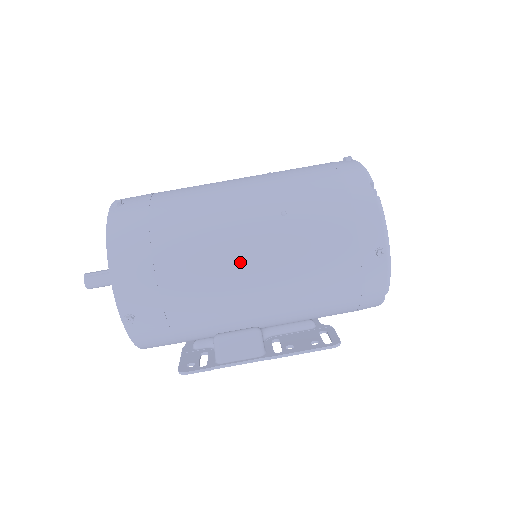
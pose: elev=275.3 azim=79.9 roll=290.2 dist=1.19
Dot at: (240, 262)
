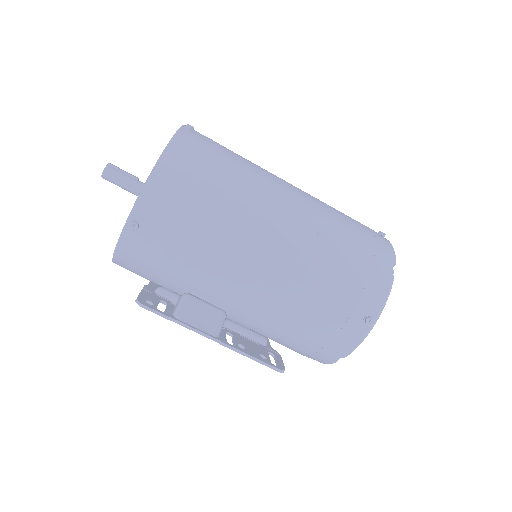
Dot at: (261, 247)
